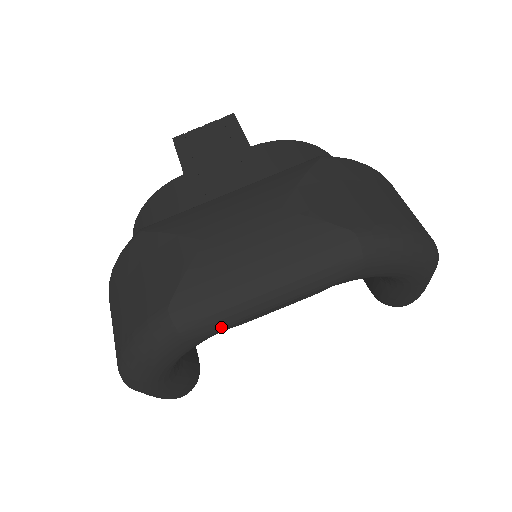
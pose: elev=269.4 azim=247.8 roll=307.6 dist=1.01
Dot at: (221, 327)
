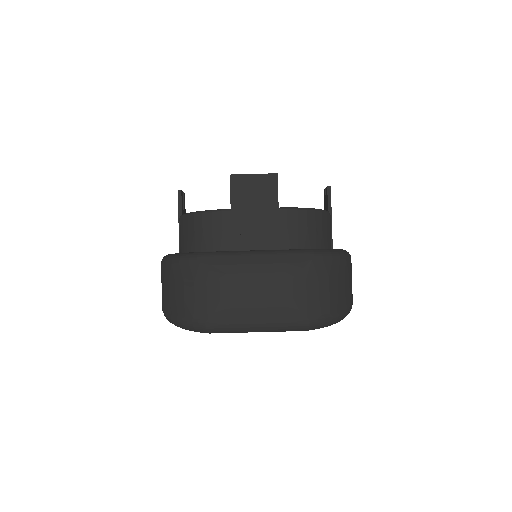
Dot at: occluded
